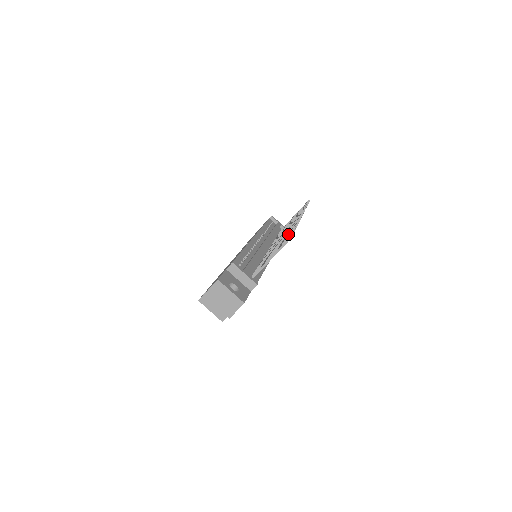
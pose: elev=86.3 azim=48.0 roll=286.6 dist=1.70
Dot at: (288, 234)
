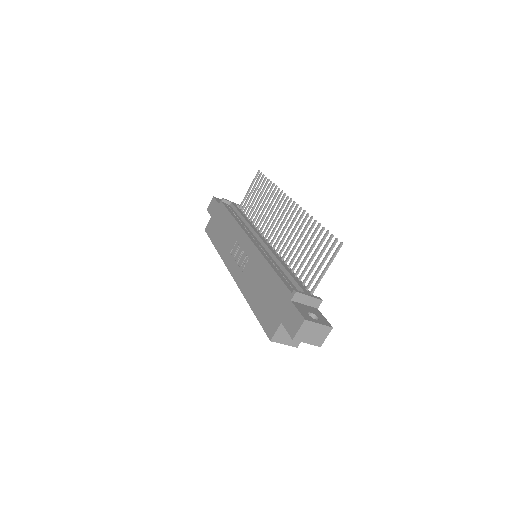
Dot at: (319, 235)
